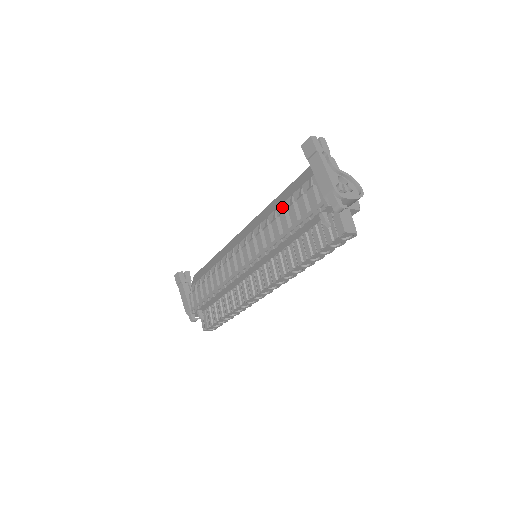
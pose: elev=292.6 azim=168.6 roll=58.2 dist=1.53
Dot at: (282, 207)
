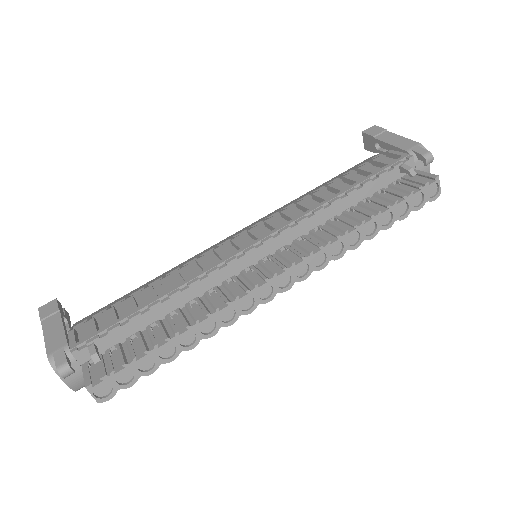
Dot at: (327, 184)
